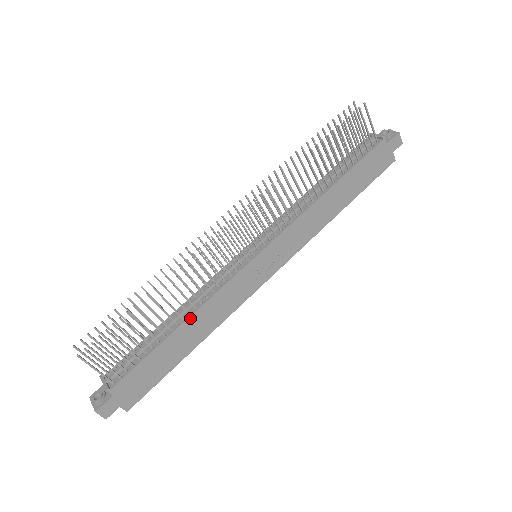
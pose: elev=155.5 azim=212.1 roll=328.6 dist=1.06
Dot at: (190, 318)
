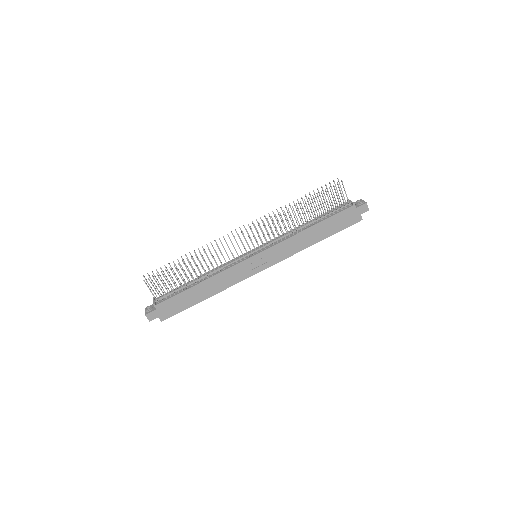
Dot at: (208, 280)
